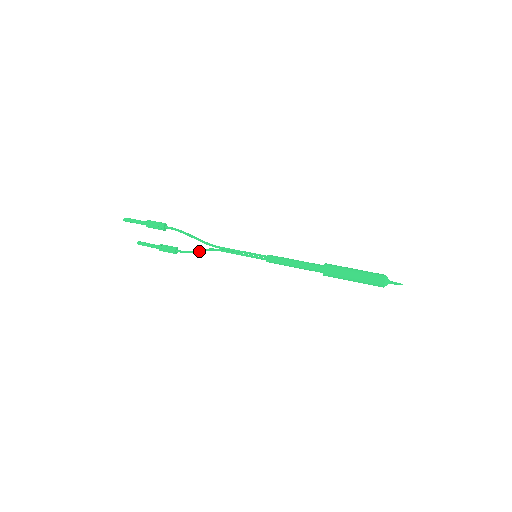
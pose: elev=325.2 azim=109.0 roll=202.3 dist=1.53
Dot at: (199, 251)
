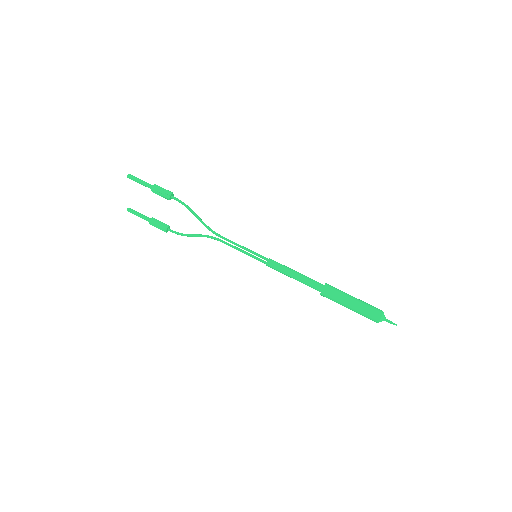
Dot at: (194, 235)
